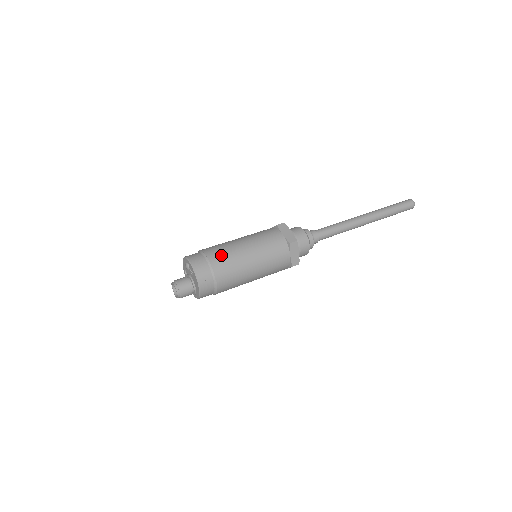
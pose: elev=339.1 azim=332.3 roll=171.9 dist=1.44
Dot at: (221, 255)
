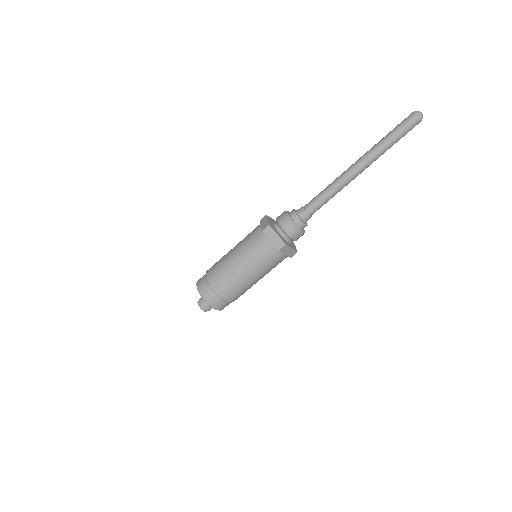
Dot at: (223, 283)
